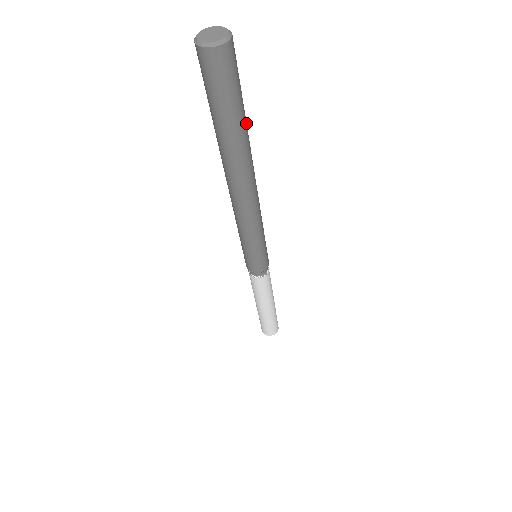
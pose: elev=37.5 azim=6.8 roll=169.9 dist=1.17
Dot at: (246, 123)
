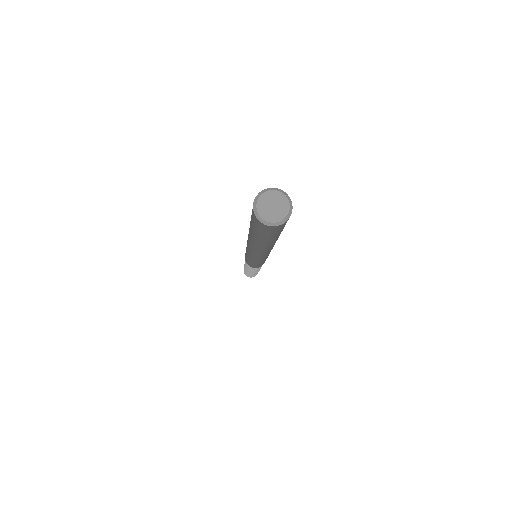
Dot at: occluded
